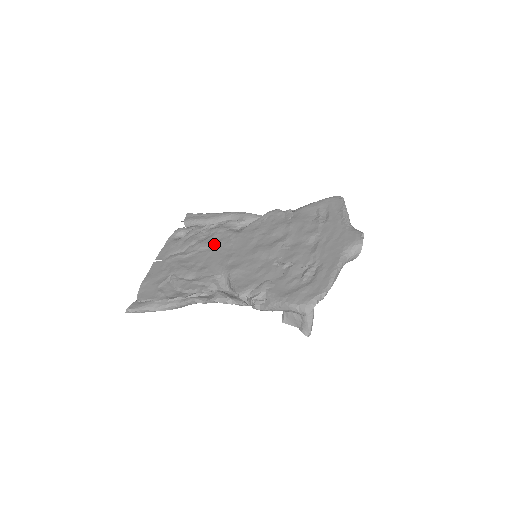
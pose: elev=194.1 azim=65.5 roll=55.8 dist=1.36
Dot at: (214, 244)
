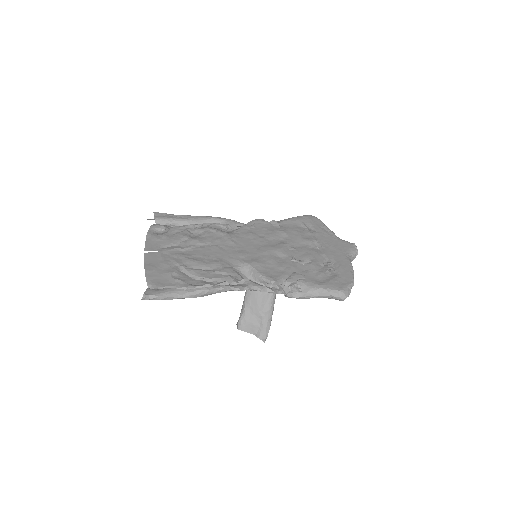
Dot at: (212, 241)
